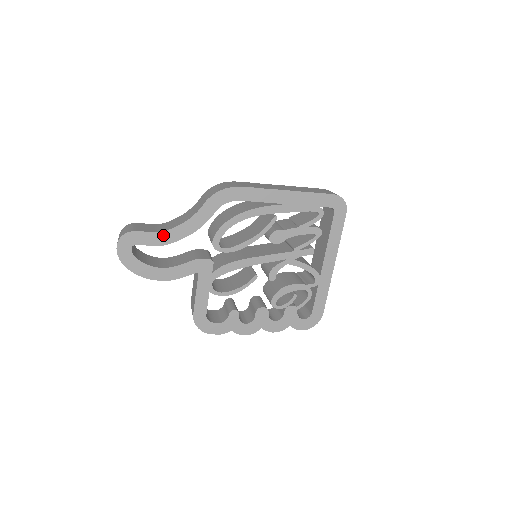
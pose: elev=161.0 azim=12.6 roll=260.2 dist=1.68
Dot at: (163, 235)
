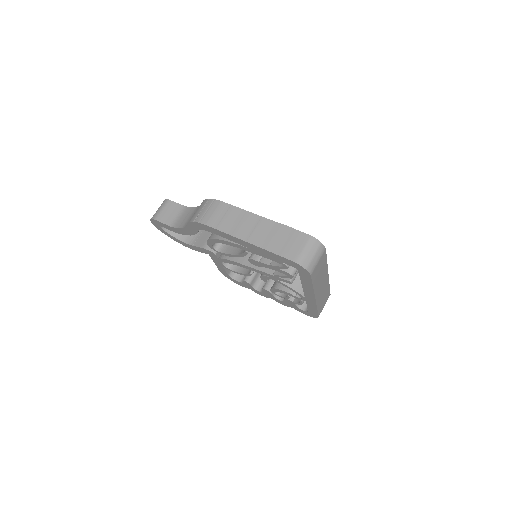
Dot at: (174, 228)
